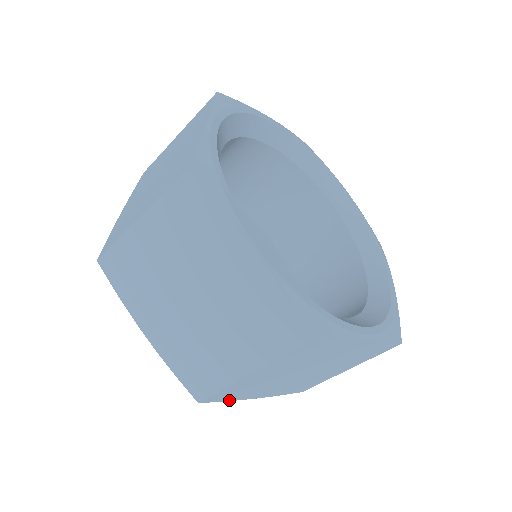
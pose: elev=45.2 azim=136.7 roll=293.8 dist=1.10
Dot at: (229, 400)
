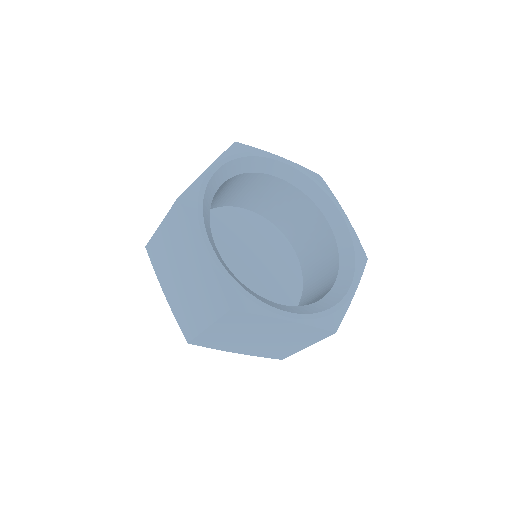
Dot at: occluded
